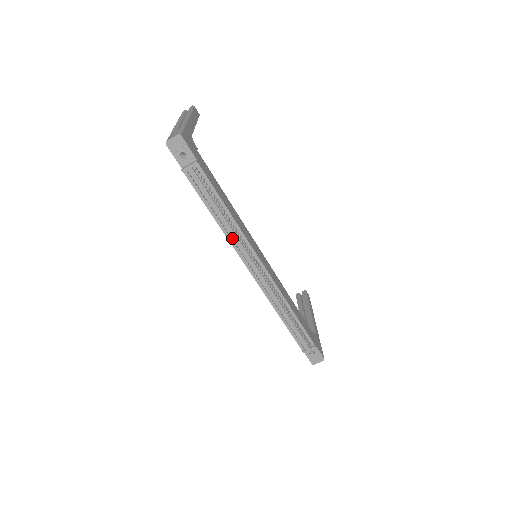
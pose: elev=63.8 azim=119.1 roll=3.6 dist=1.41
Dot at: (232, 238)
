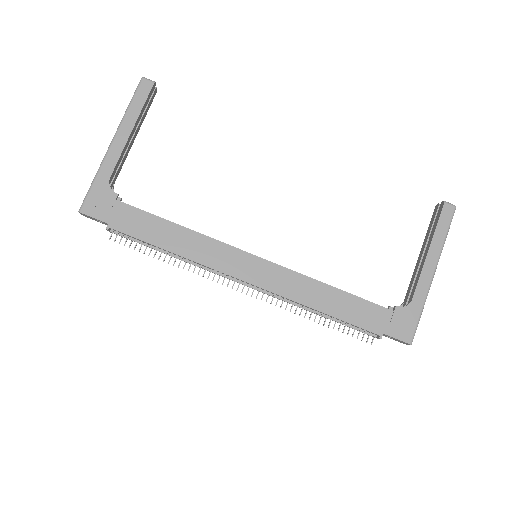
Dot at: (200, 265)
